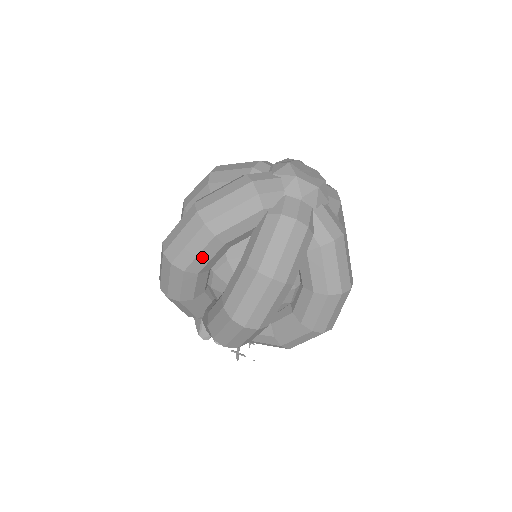
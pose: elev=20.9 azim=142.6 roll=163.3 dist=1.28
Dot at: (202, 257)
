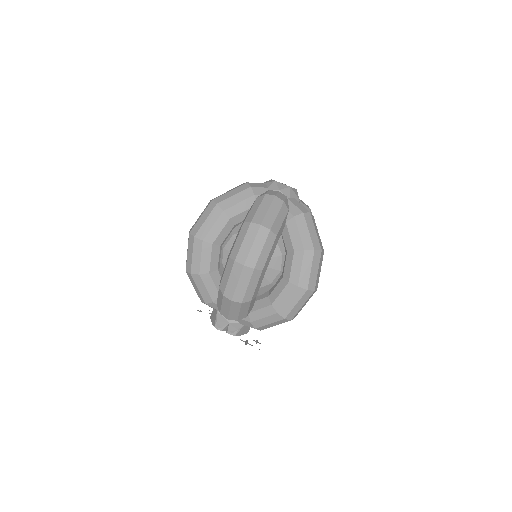
Dot at: (215, 229)
